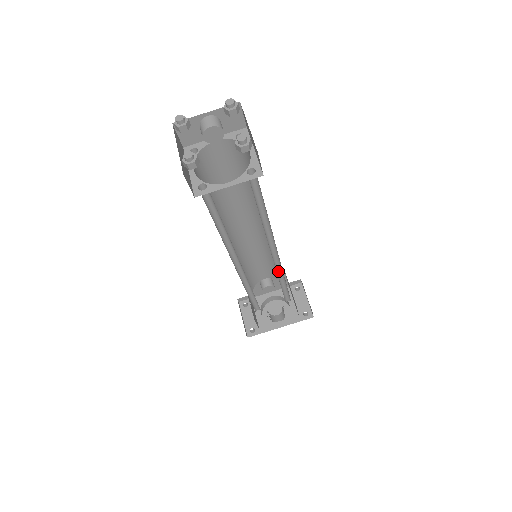
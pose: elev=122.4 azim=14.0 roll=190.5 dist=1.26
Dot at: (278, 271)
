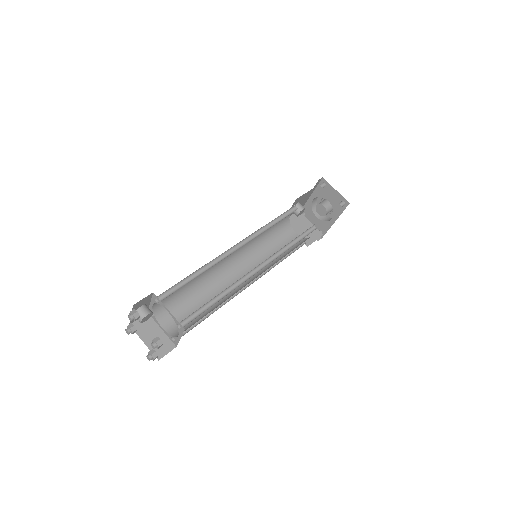
Dot at: (277, 251)
